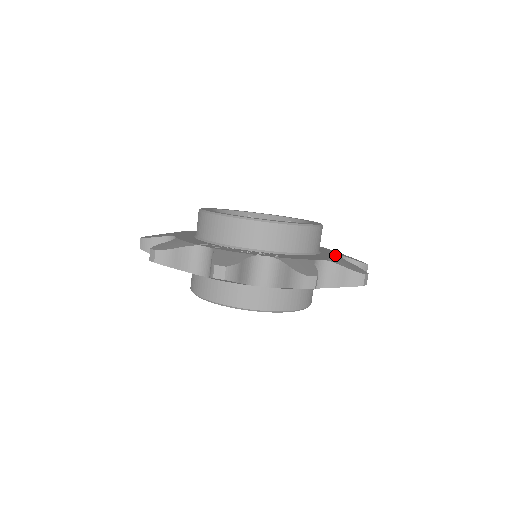
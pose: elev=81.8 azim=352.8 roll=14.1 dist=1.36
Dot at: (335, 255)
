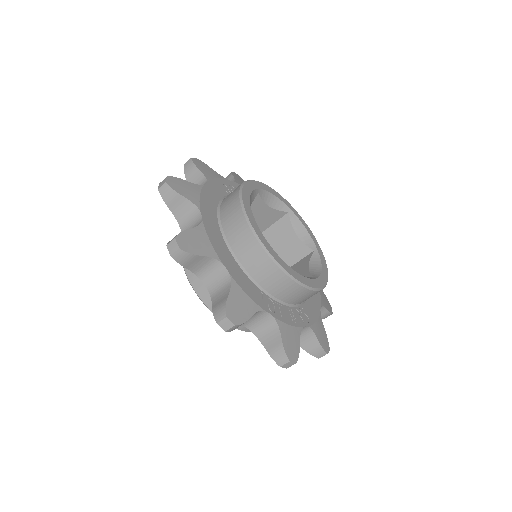
Dot at: occluded
